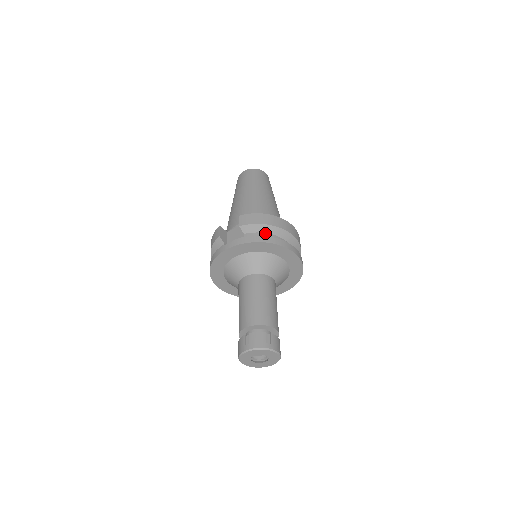
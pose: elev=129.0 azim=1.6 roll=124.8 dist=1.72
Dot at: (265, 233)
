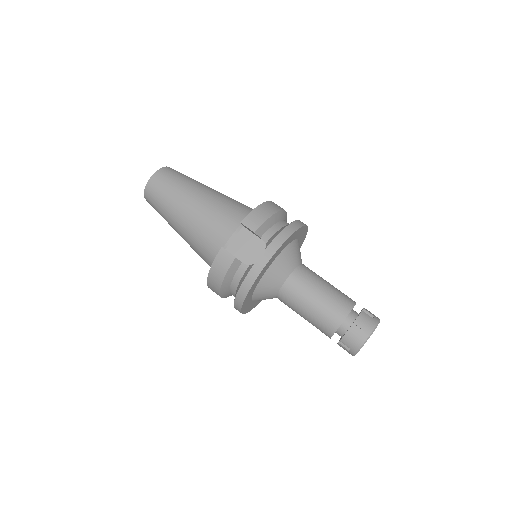
Dot at: (275, 224)
